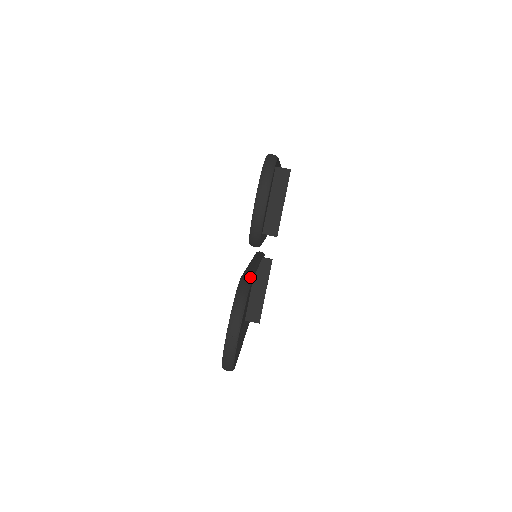
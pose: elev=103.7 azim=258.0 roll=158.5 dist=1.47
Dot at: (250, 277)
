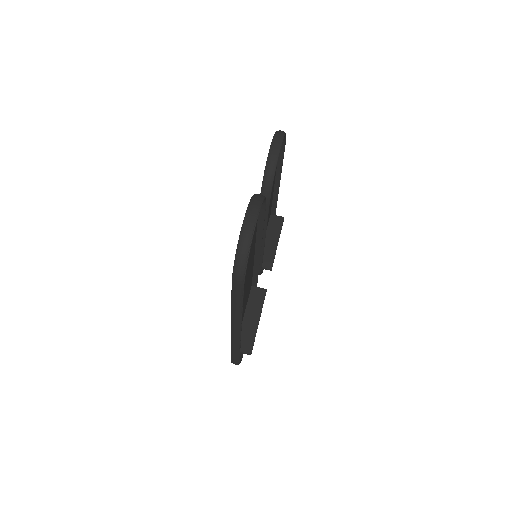
Dot at: (263, 206)
